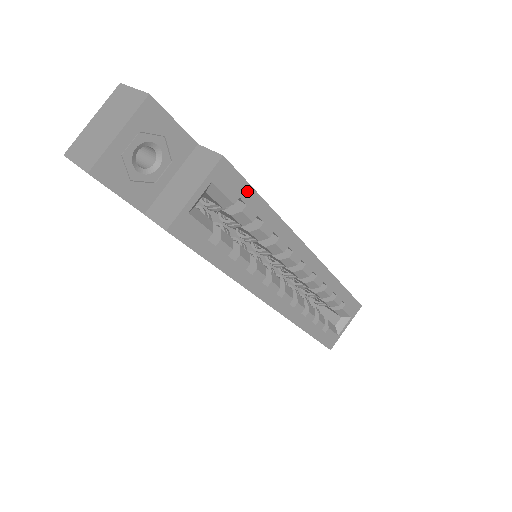
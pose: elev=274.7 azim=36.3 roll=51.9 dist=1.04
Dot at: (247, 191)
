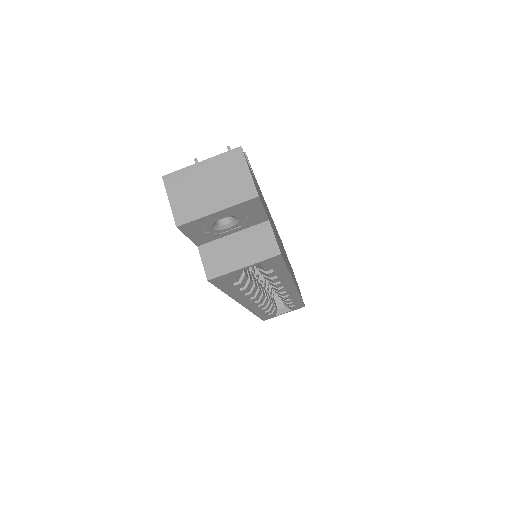
Dot at: (281, 266)
